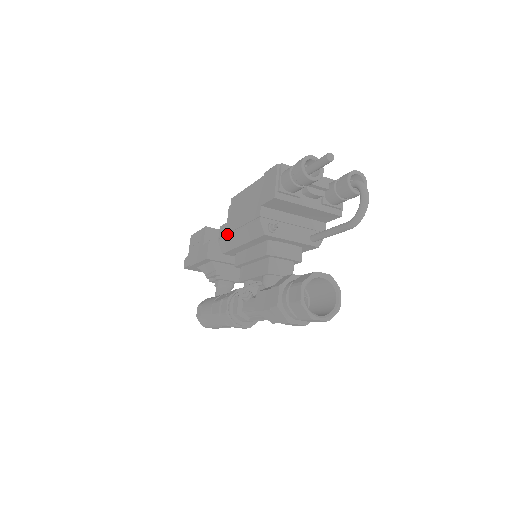
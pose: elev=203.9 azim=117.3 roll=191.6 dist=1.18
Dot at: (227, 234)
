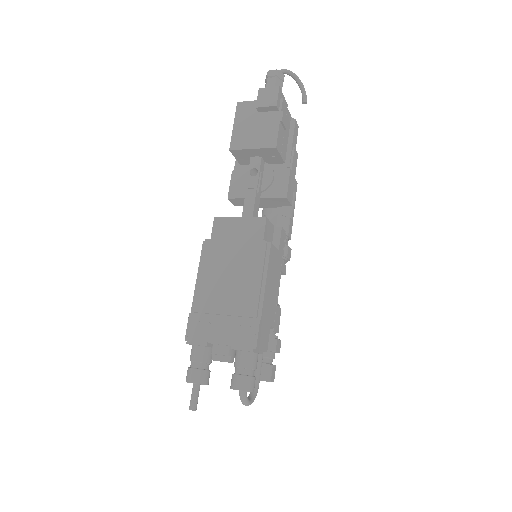
Dot at: occluded
